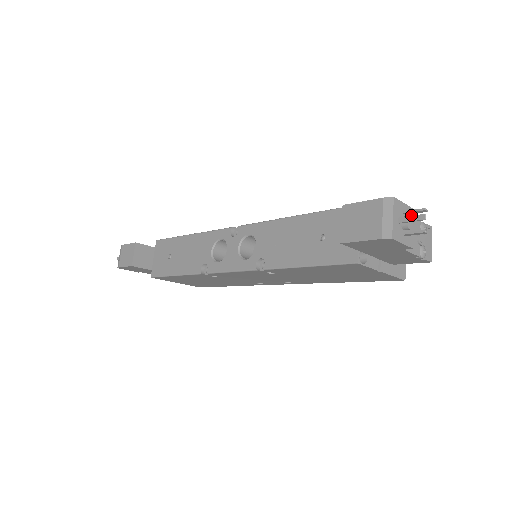
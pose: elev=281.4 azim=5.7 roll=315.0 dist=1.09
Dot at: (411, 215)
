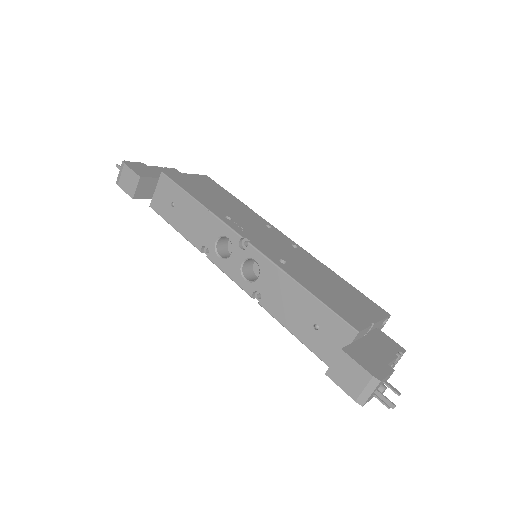
Dot at: (389, 376)
